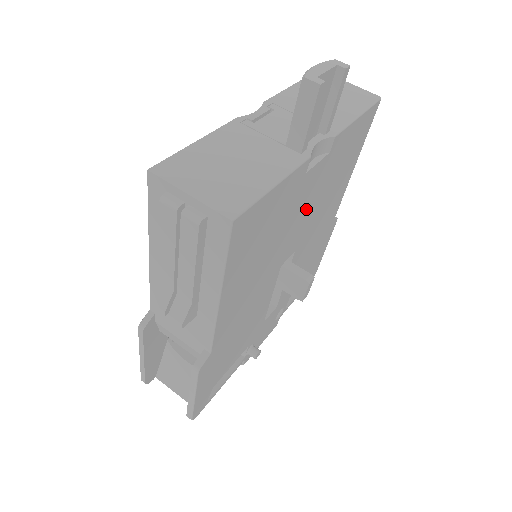
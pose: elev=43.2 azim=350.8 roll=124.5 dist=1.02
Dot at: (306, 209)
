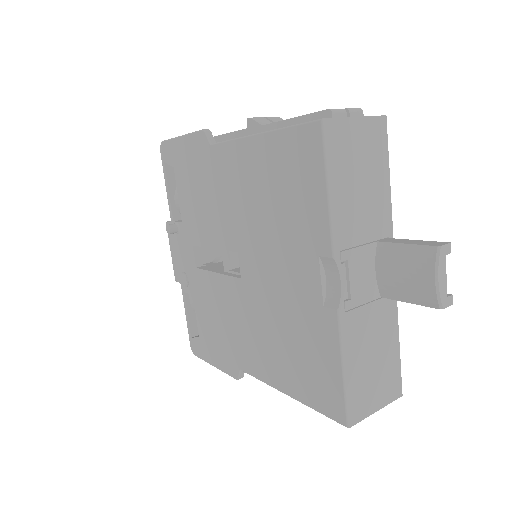
Dot at: occluded
